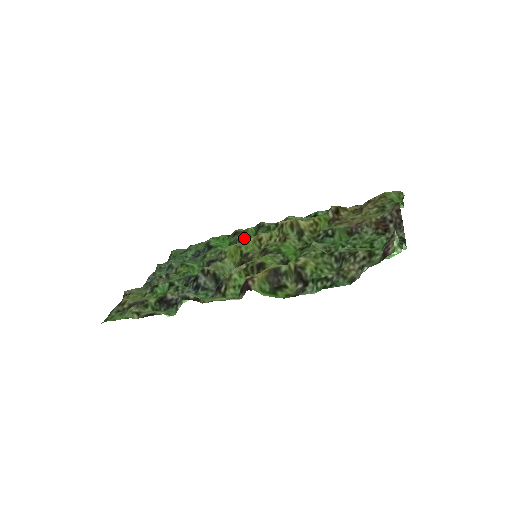
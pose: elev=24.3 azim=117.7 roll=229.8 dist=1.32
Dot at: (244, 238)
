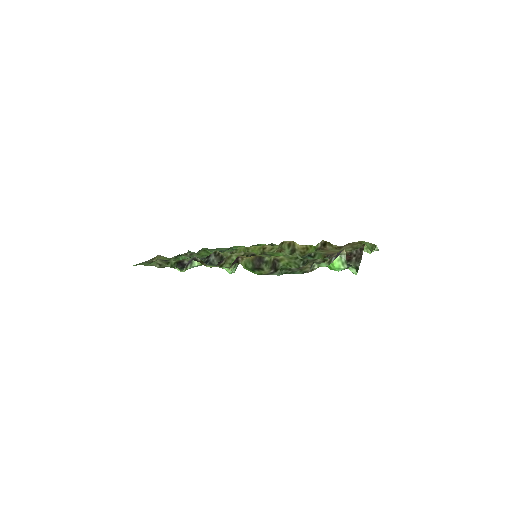
Dot at: occluded
